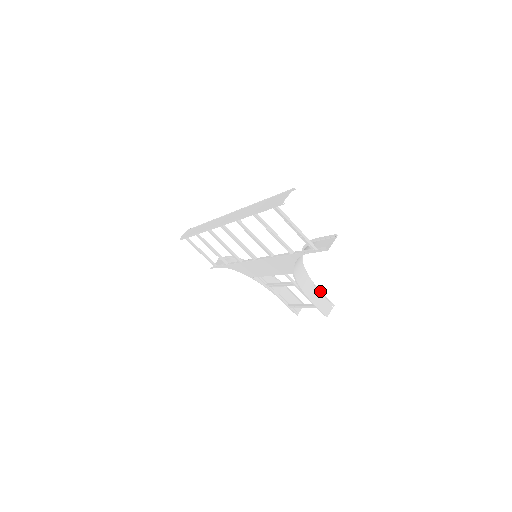
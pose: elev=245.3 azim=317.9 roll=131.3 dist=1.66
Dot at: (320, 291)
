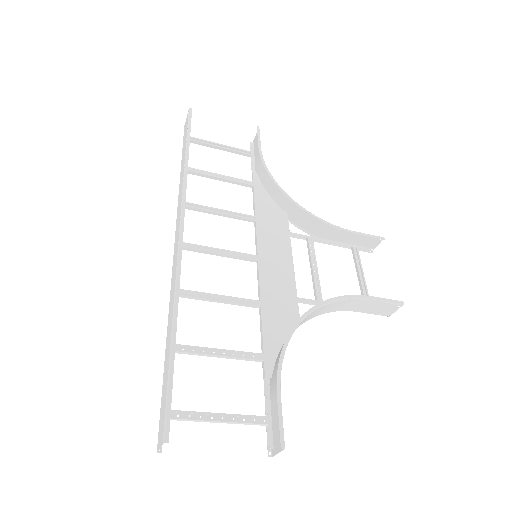
Dot at: (371, 299)
